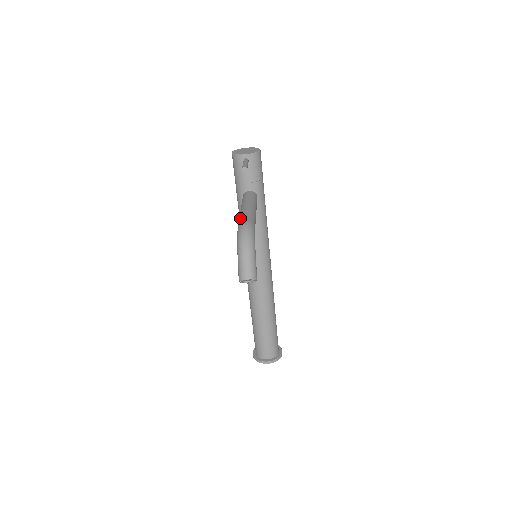
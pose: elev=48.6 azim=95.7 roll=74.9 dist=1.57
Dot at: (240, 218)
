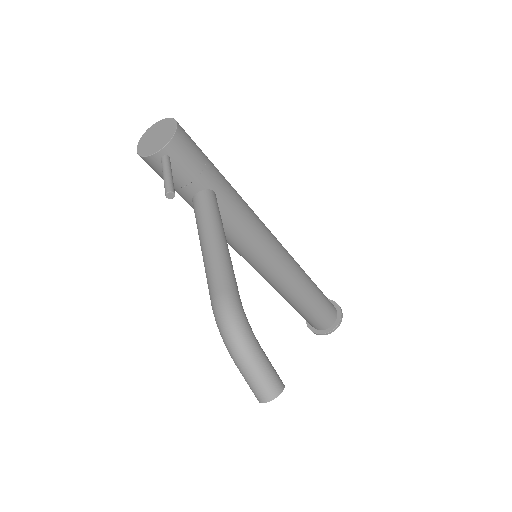
Dot at: occluded
